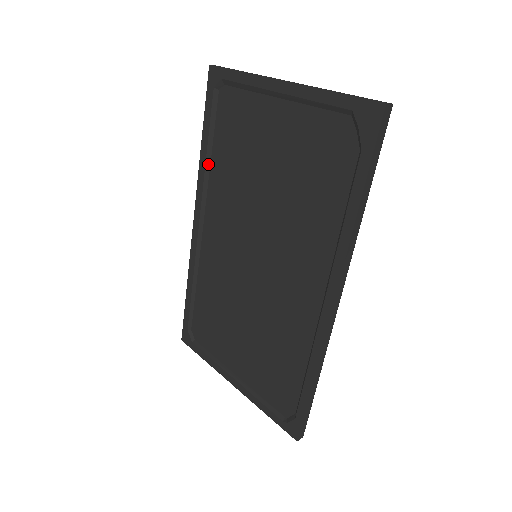
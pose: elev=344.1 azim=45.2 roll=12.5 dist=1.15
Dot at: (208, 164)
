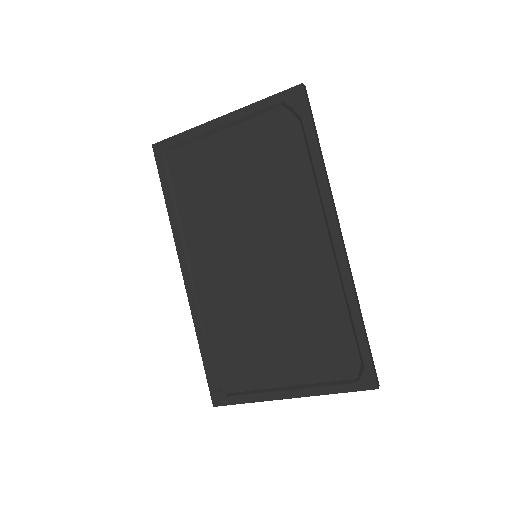
Dot at: (178, 217)
